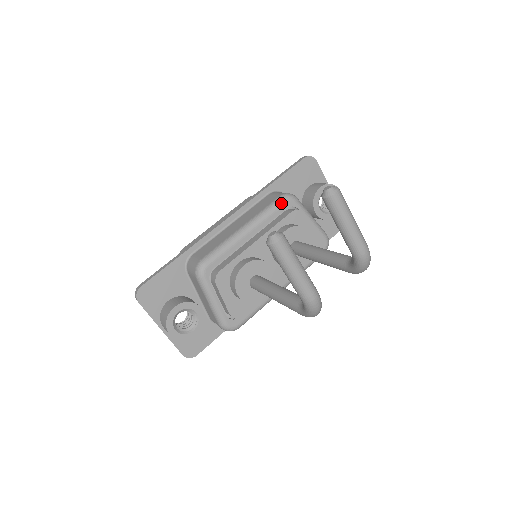
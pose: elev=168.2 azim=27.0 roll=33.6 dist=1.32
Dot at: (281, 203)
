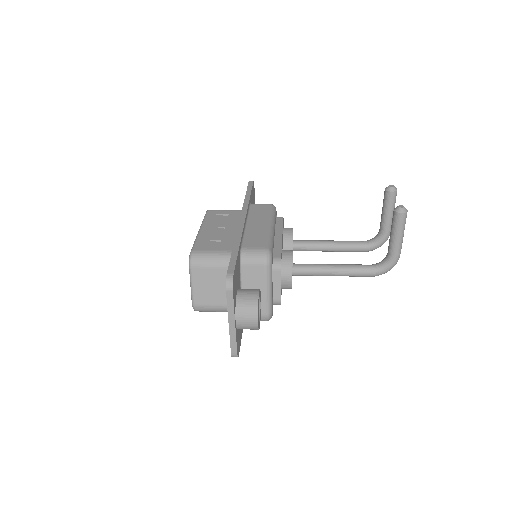
Dot at: (275, 210)
